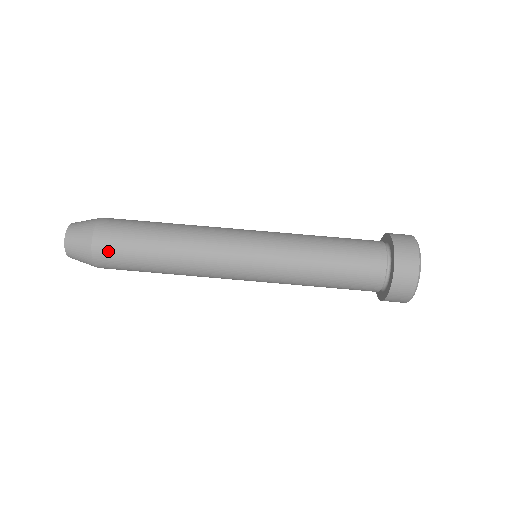
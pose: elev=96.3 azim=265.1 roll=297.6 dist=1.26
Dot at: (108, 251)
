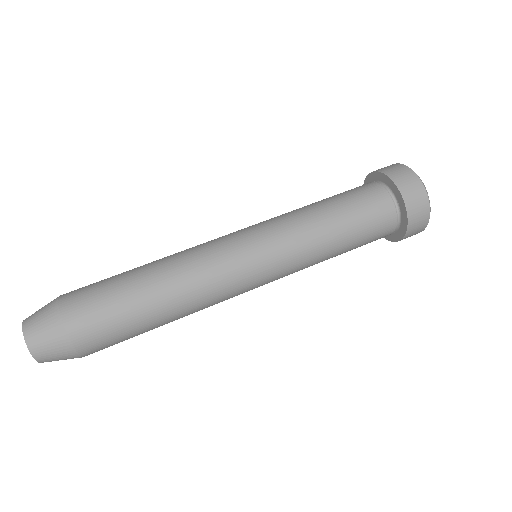
Dot at: (79, 294)
